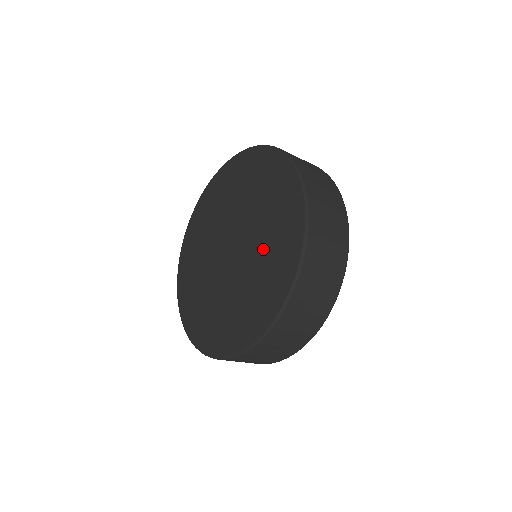
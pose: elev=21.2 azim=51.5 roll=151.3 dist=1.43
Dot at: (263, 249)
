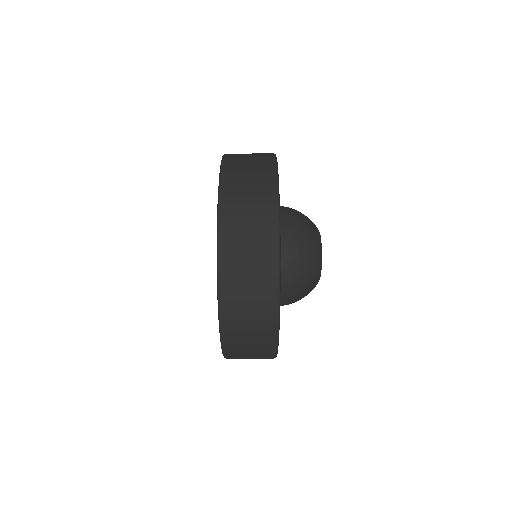
Dot at: occluded
